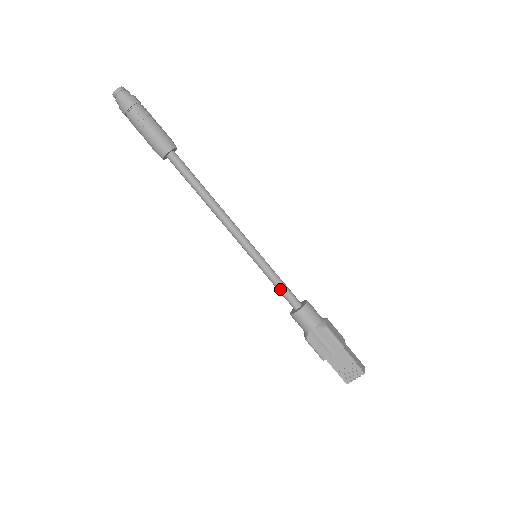
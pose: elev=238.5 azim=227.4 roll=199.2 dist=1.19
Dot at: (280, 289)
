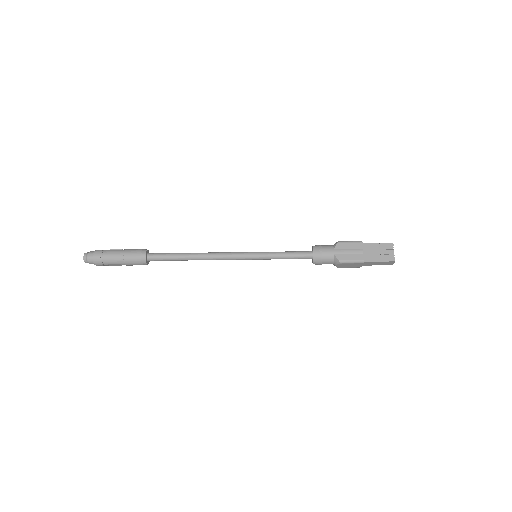
Dot at: (290, 255)
